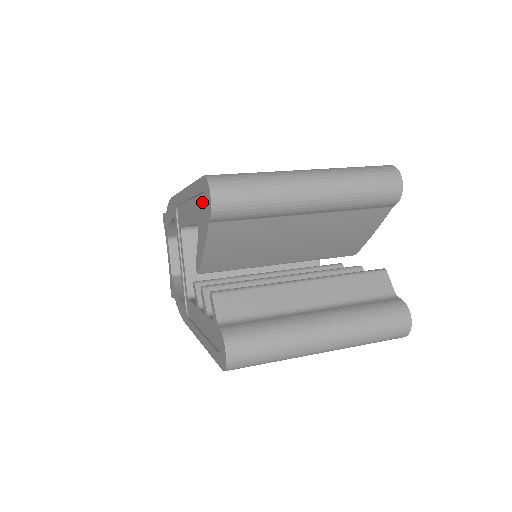
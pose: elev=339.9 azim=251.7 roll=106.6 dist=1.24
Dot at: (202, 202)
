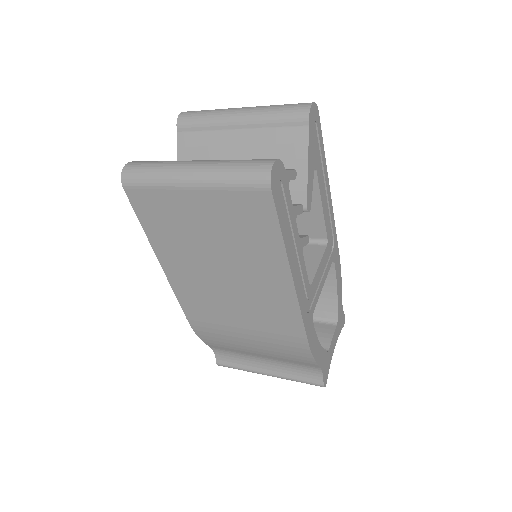
Dot at: occluded
